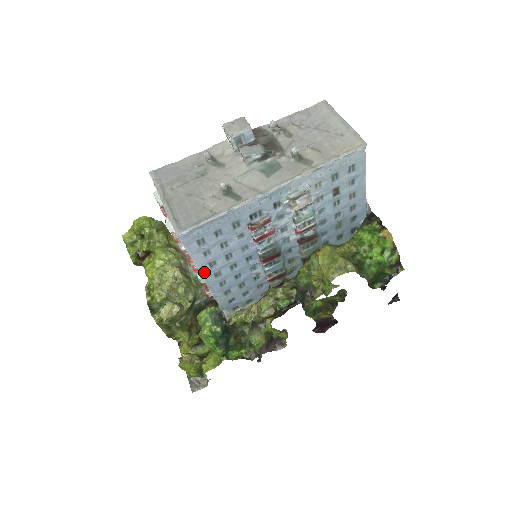
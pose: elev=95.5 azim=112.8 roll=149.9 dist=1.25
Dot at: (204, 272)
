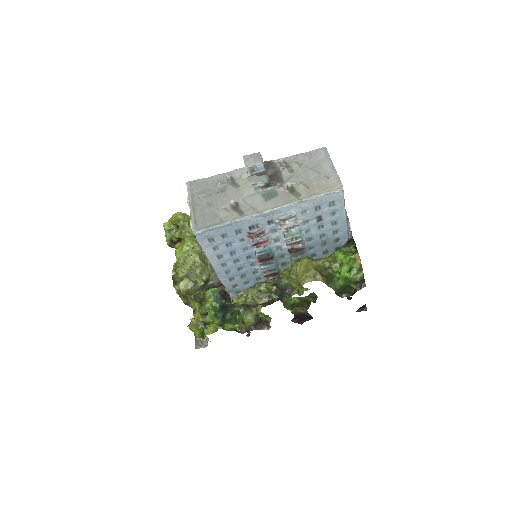
Dot at: (213, 261)
